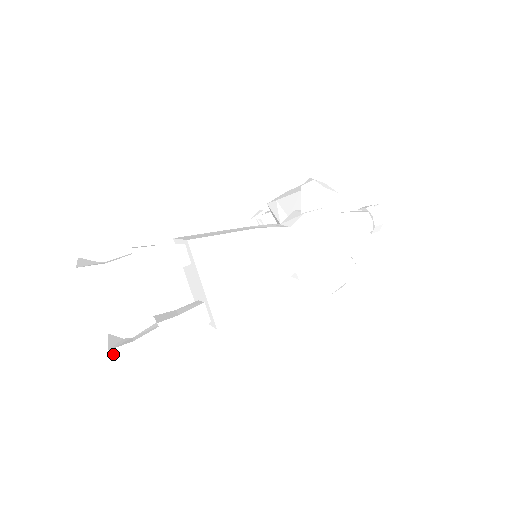
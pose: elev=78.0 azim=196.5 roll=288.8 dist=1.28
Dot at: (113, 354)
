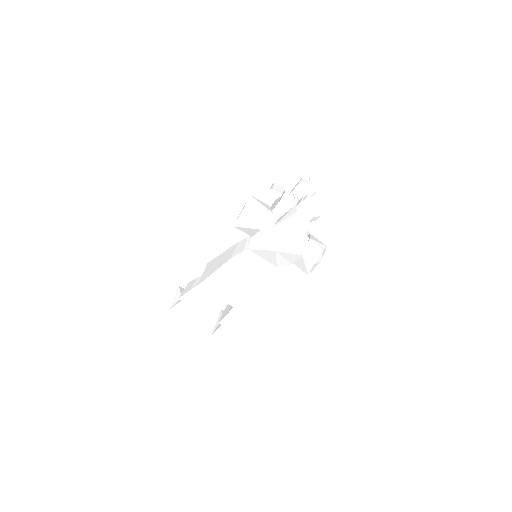
Dot at: (215, 335)
